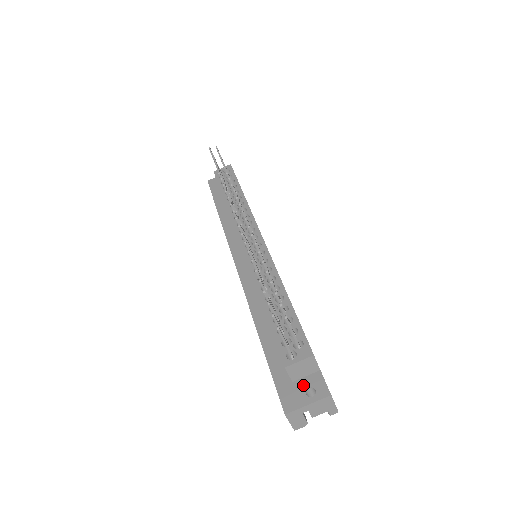
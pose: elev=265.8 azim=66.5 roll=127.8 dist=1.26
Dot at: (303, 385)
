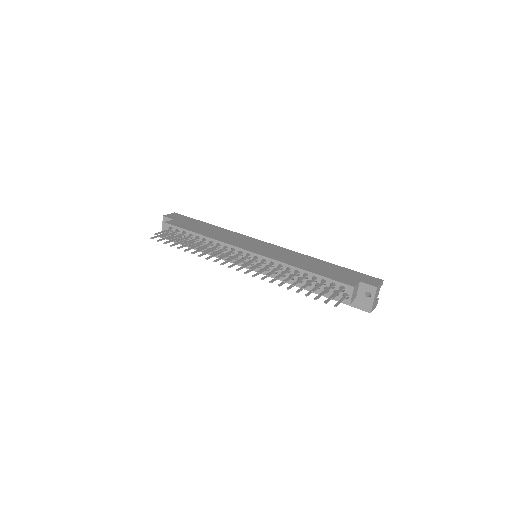
Dot at: (362, 295)
